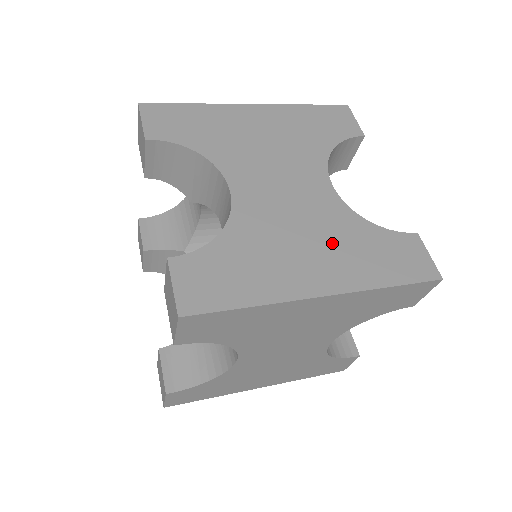
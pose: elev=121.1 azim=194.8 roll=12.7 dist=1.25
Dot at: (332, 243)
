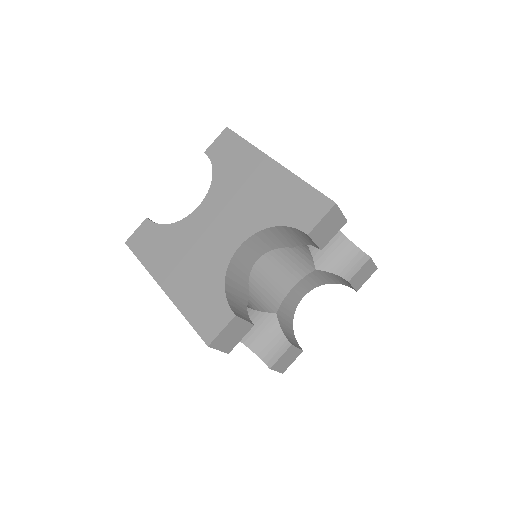
Dot at: (195, 273)
